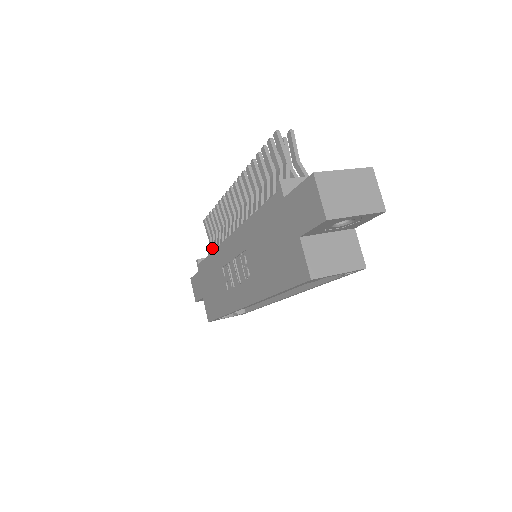
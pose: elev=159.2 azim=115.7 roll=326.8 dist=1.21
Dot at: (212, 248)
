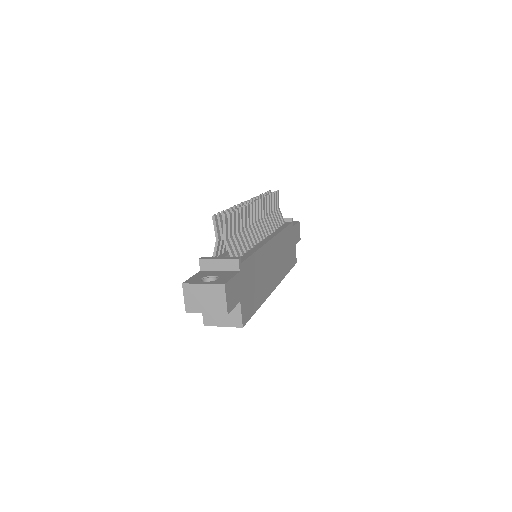
Dot at: occluded
